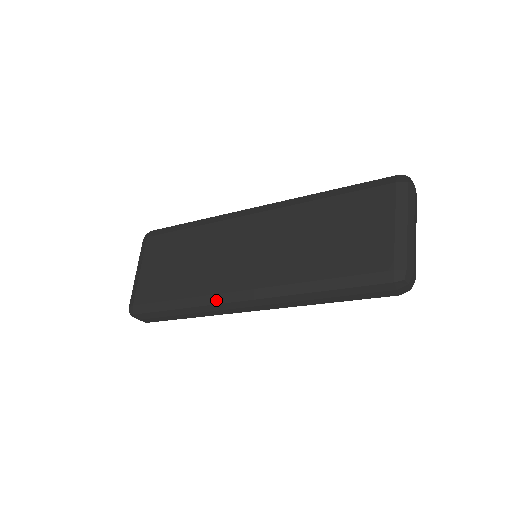
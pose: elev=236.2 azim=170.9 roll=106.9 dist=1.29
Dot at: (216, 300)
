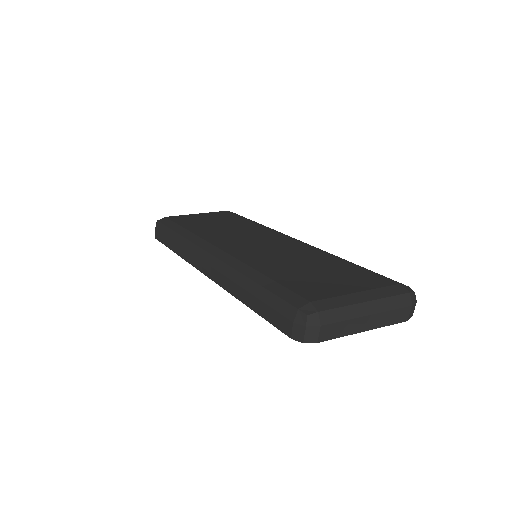
Dot at: (199, 242)
